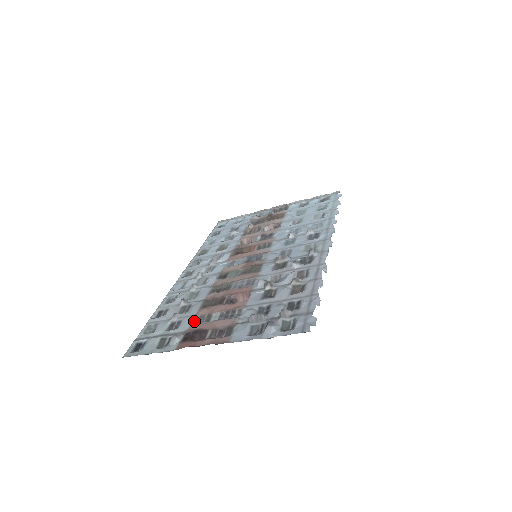
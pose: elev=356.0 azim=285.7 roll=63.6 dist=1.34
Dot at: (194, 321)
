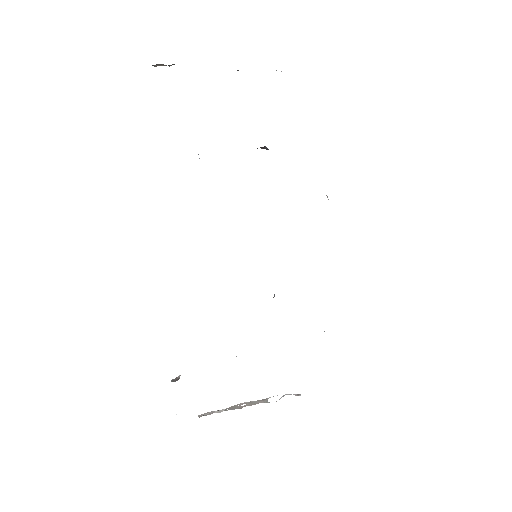
Dot at: occluded
